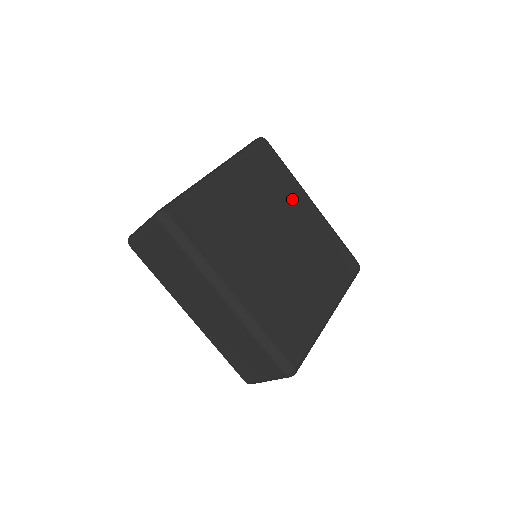
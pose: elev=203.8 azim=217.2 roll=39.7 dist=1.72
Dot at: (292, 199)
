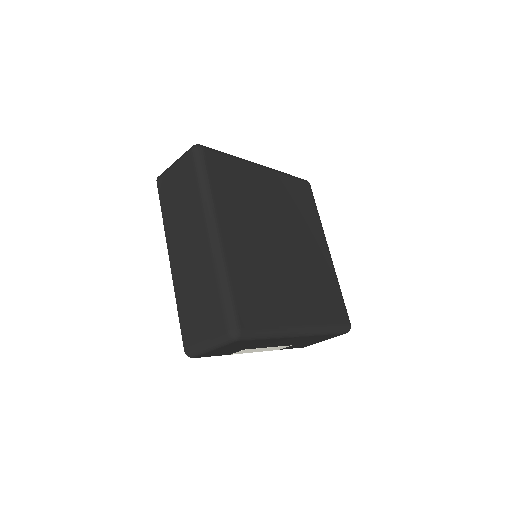
Dot at: (311, 230)
